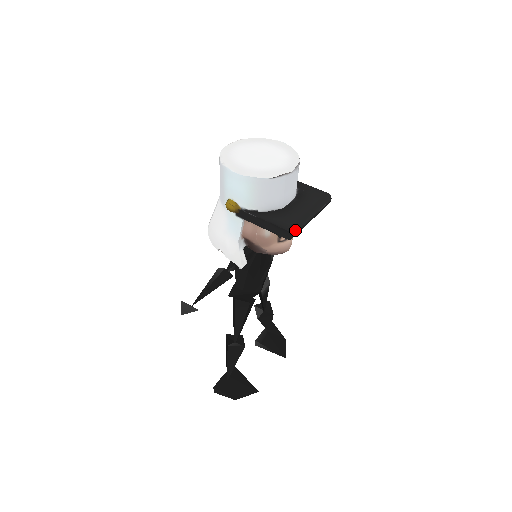
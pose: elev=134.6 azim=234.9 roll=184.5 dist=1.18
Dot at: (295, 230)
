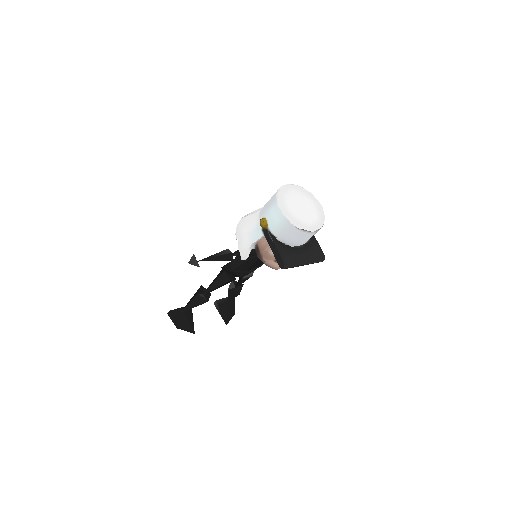
Dot at: (288, 266)
